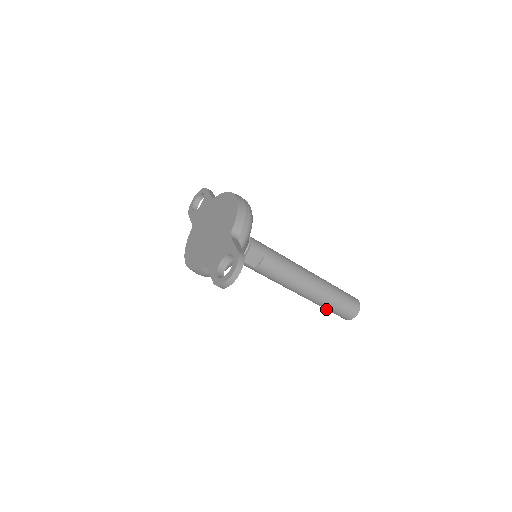
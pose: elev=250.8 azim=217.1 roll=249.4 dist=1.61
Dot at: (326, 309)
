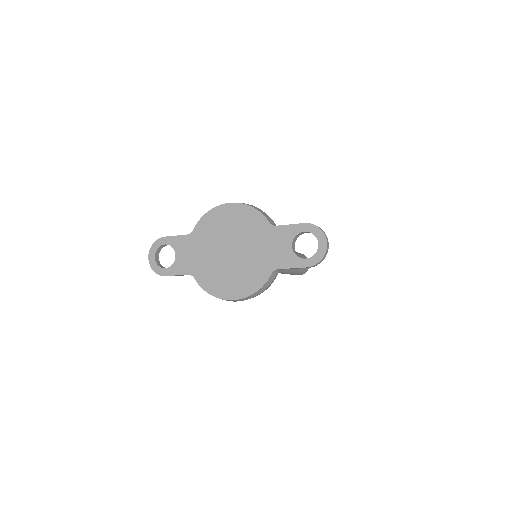
Dot at: (295, 273)
